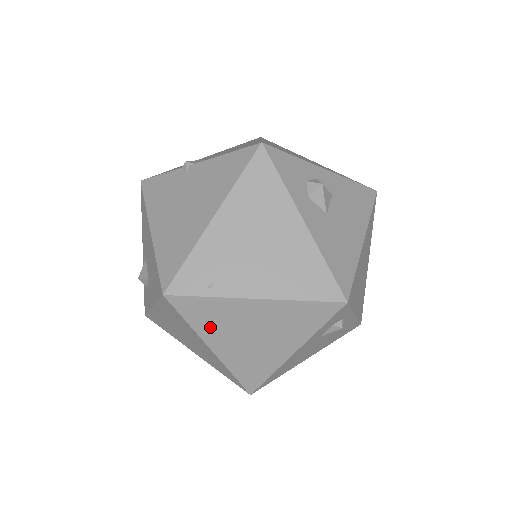
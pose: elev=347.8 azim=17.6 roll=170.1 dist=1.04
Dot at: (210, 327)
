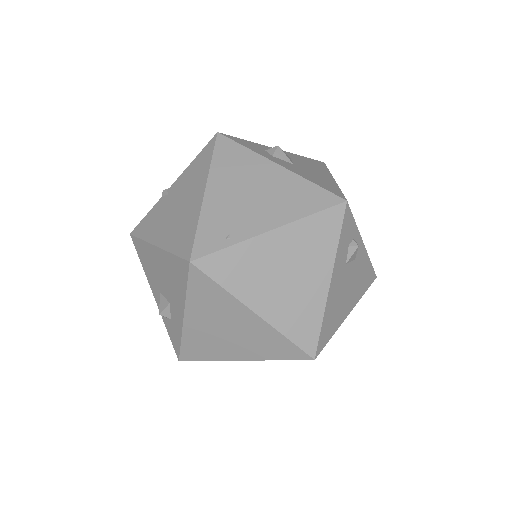
Dot at: (244, 283)
